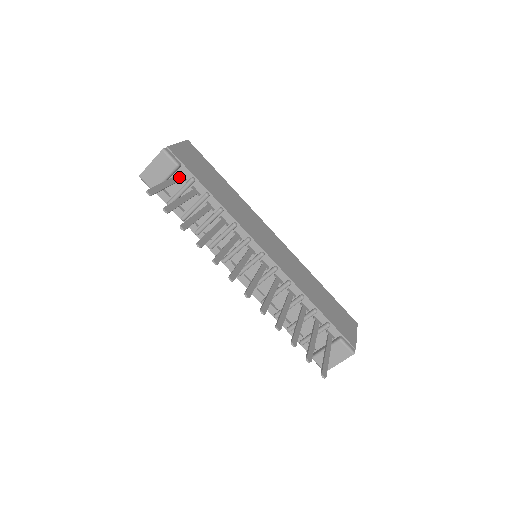
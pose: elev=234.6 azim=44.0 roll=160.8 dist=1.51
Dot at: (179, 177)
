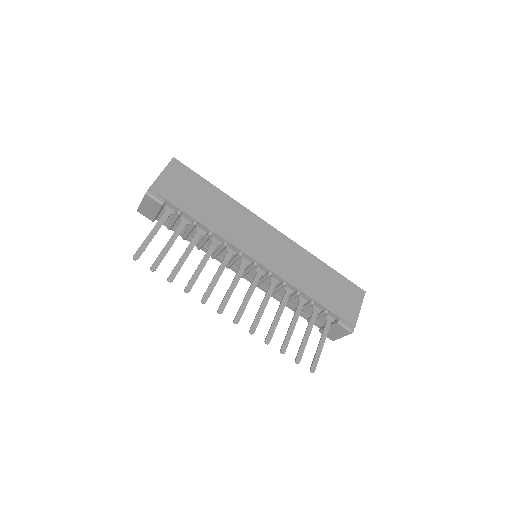
Dot at: (166, 214)
